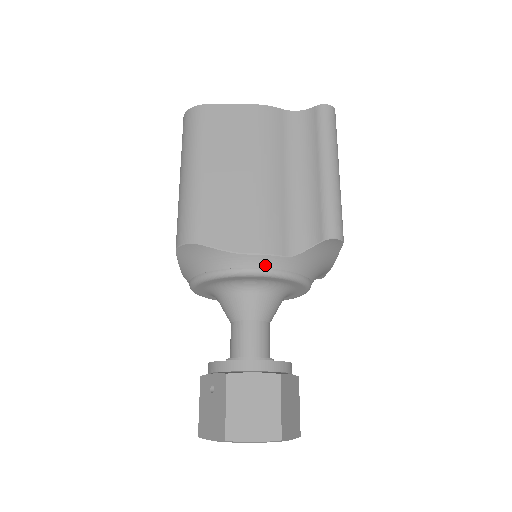
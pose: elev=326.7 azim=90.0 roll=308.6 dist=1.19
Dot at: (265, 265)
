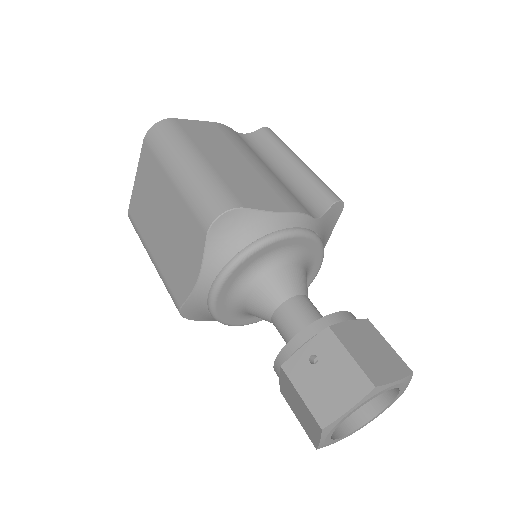
Dot at: (304, 225)
